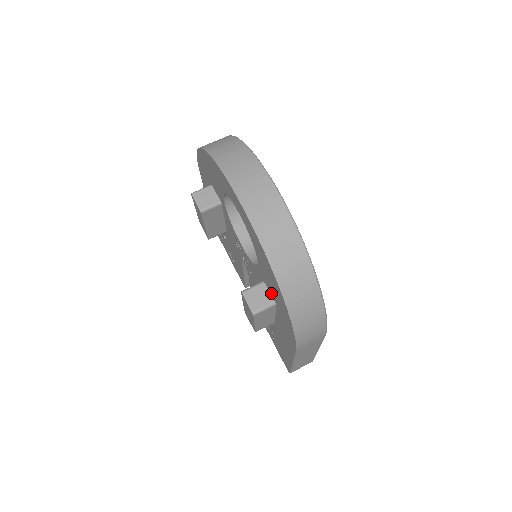
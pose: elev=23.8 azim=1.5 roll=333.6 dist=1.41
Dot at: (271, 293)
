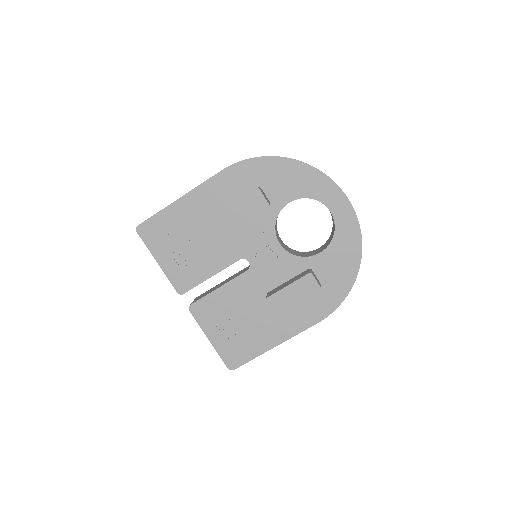
Dot at: (321, 276)
